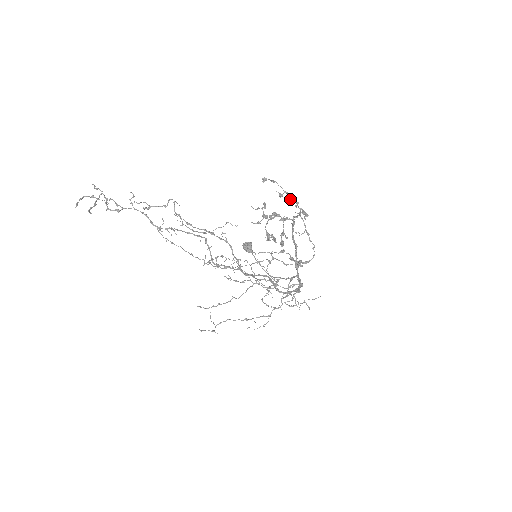
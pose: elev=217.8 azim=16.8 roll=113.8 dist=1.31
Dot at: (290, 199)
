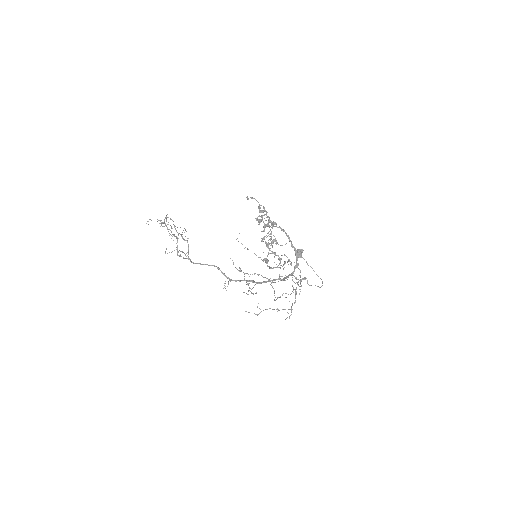
Dot at: (259, 210)
